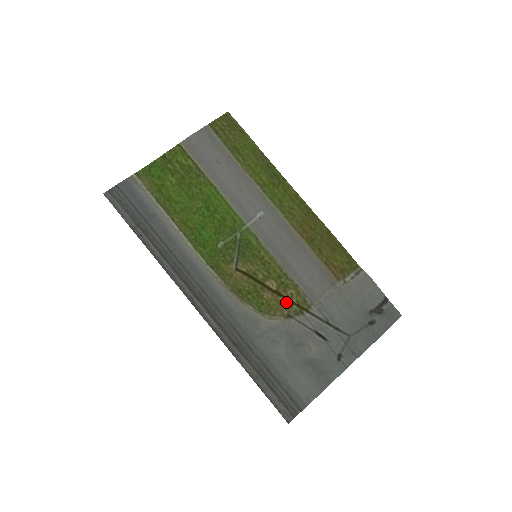
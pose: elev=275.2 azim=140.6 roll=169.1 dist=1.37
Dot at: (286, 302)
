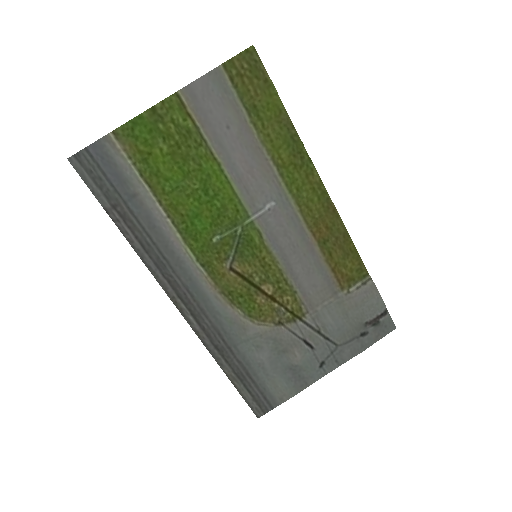
Dot at: (280, 308)
